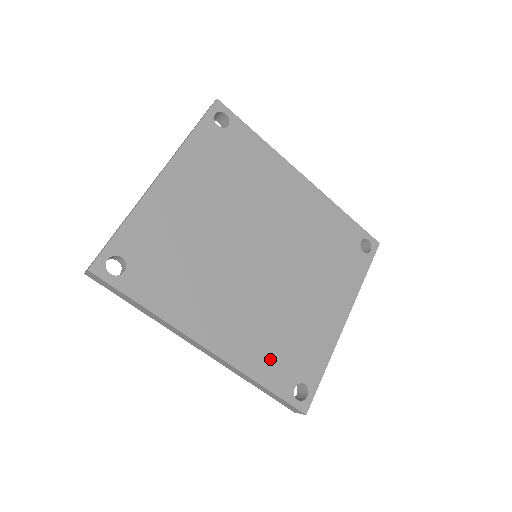
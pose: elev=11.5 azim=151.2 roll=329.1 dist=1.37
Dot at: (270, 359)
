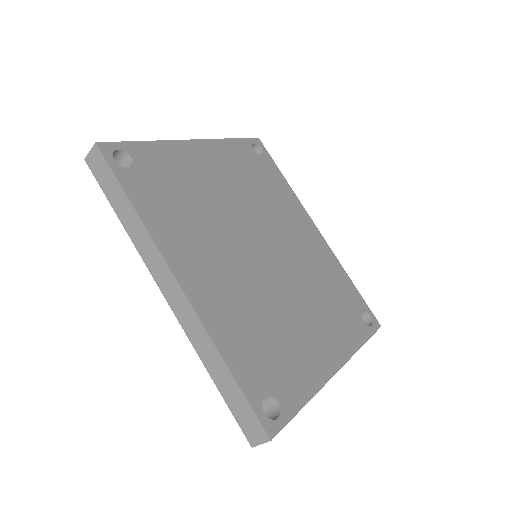
Dot at: (245, 345)
